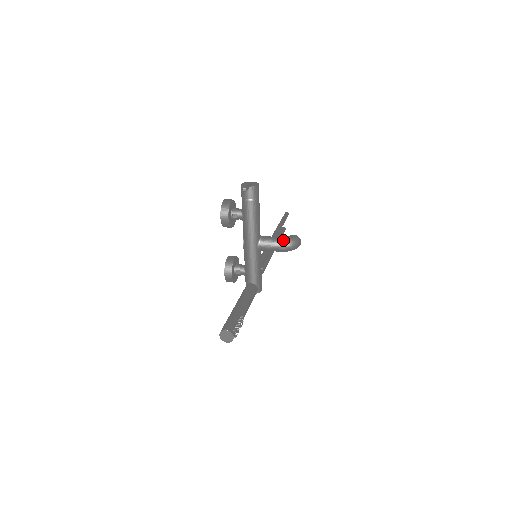
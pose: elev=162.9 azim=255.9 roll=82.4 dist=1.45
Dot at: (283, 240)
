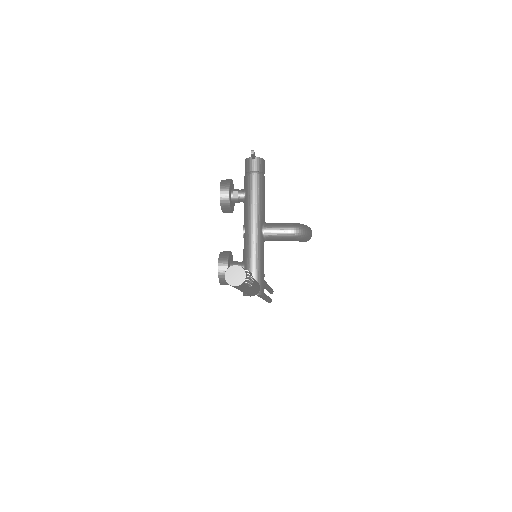
Dot at: (293, 223)
